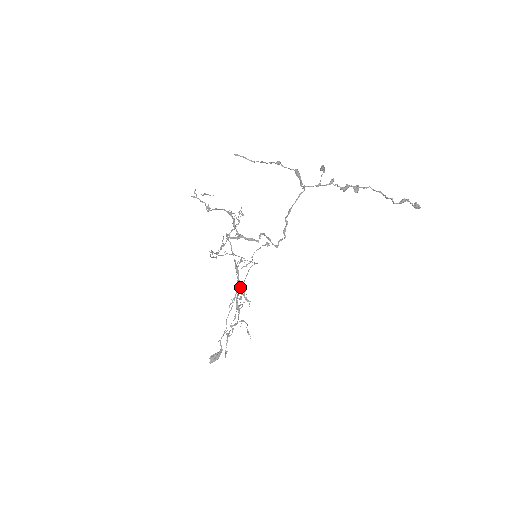
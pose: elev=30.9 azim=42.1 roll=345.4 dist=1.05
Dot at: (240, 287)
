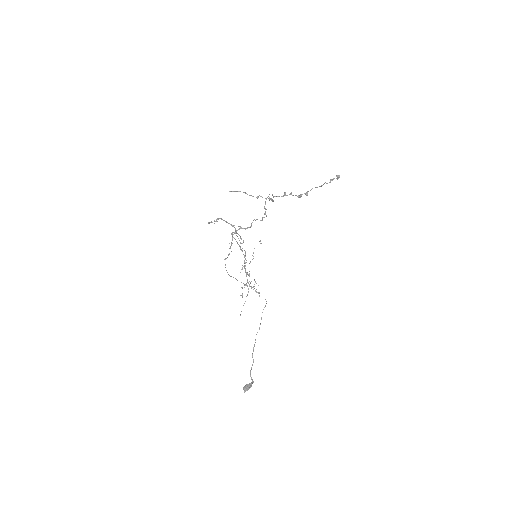
Dot at: (245, 258)
